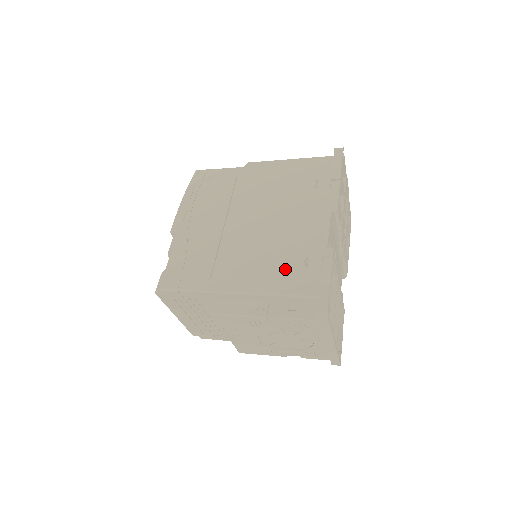
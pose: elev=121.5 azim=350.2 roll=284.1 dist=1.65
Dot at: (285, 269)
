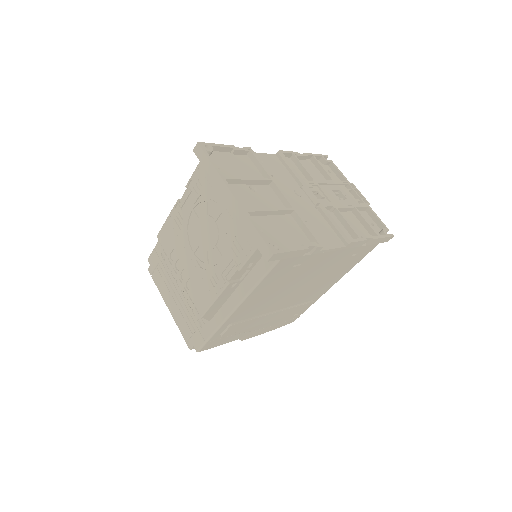
Dot at: occluded
